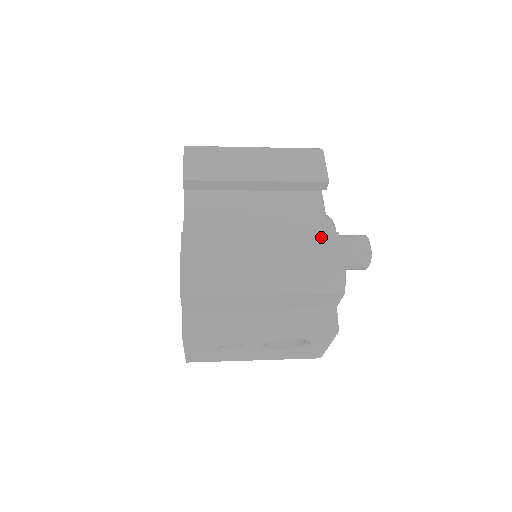
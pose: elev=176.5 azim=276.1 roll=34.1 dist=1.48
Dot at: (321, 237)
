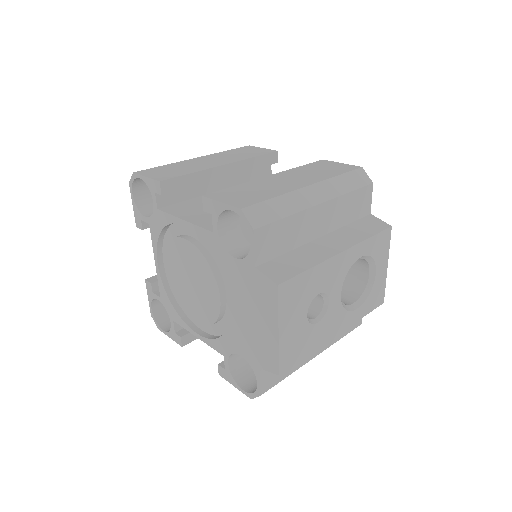
Dot at: (316, 164)
